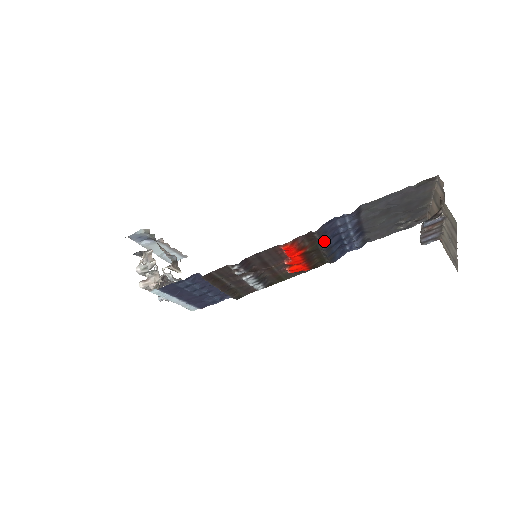
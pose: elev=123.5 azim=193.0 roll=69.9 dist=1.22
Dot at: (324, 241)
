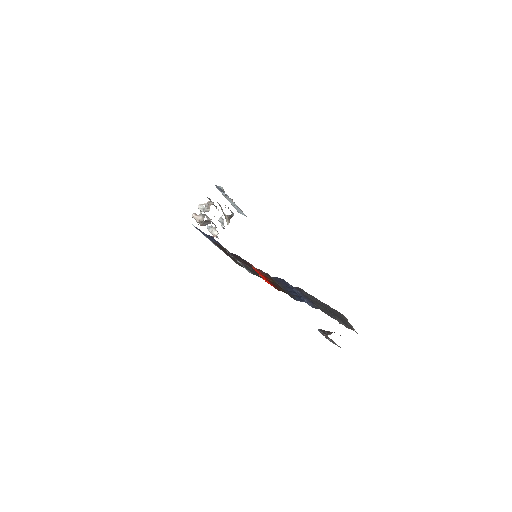
Dot at: (281, 285)
